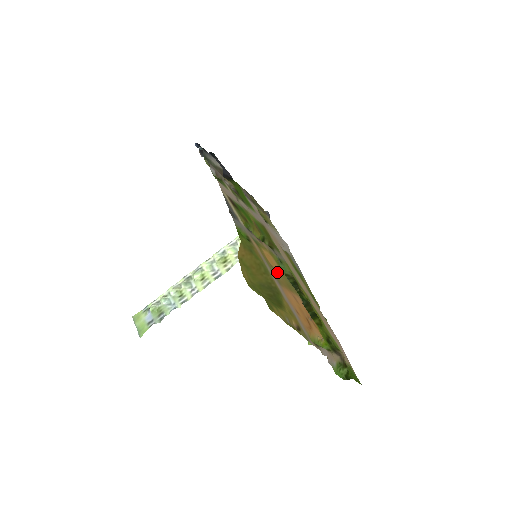
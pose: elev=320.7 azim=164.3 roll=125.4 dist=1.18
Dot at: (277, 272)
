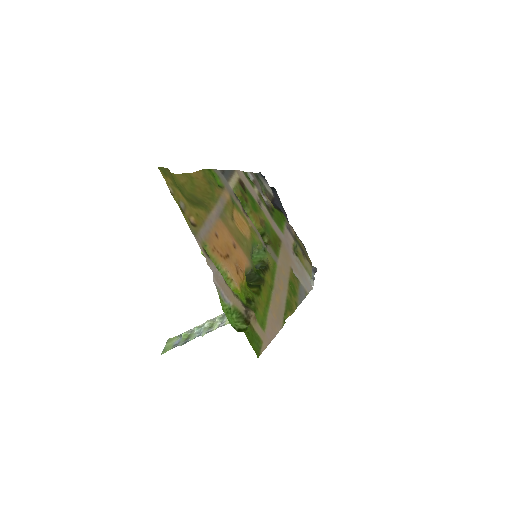
Dot at: (235, 226)
